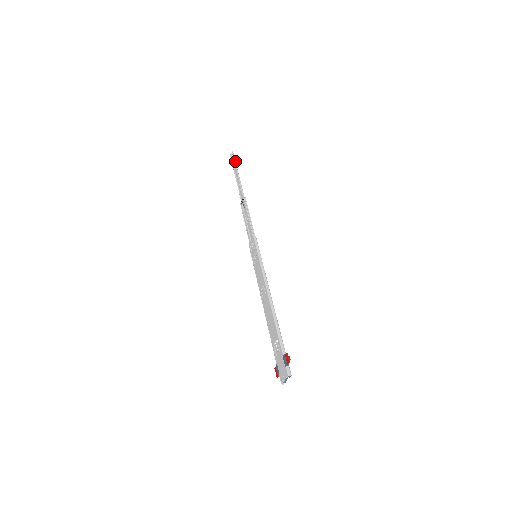
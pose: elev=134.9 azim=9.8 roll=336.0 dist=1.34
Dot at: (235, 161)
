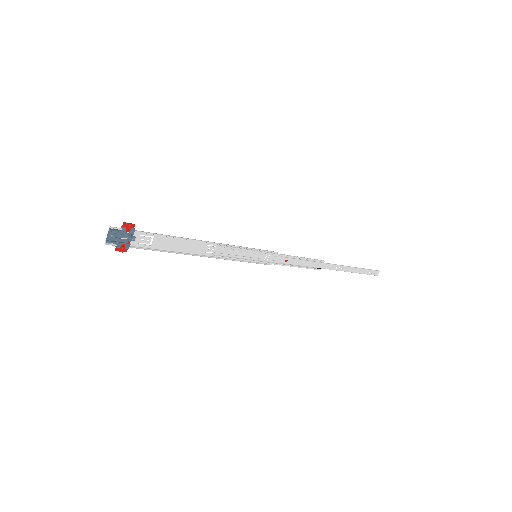
Dot at: (368, 269)
